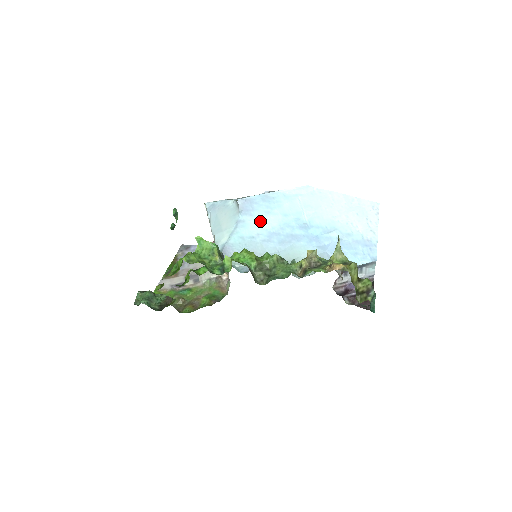
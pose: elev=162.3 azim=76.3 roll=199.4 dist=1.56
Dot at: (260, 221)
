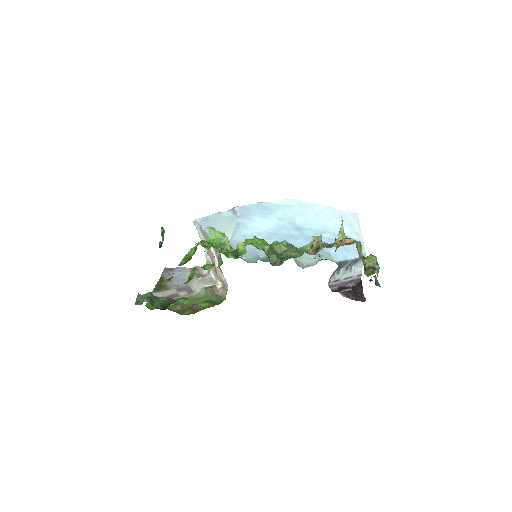
Dot at: (259, 223)
